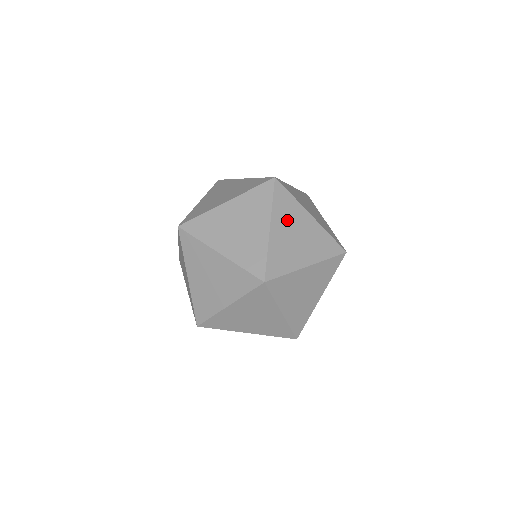
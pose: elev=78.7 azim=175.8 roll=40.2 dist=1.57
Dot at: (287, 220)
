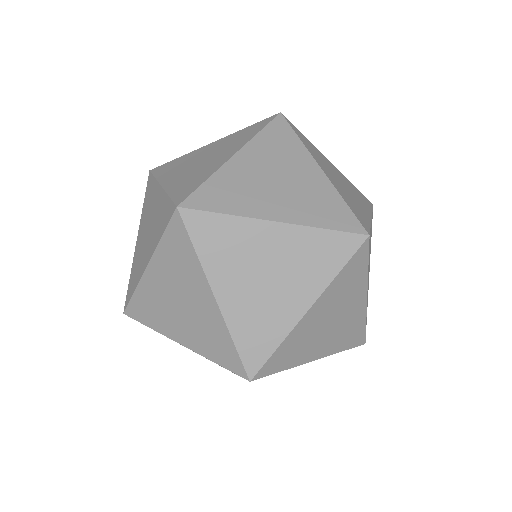
Dot at: (236, 263)
